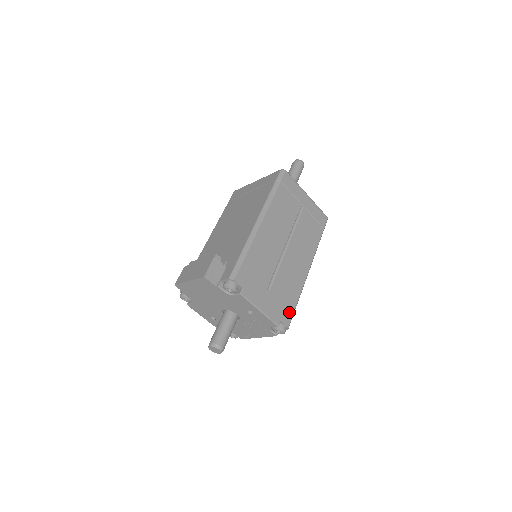
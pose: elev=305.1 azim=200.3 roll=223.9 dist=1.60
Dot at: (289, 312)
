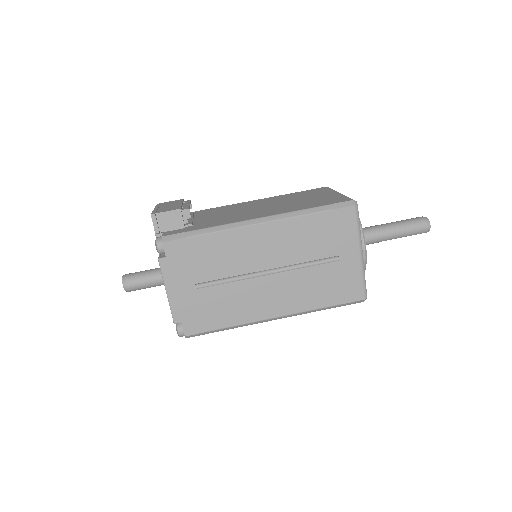
Dot at: (202, 326)
